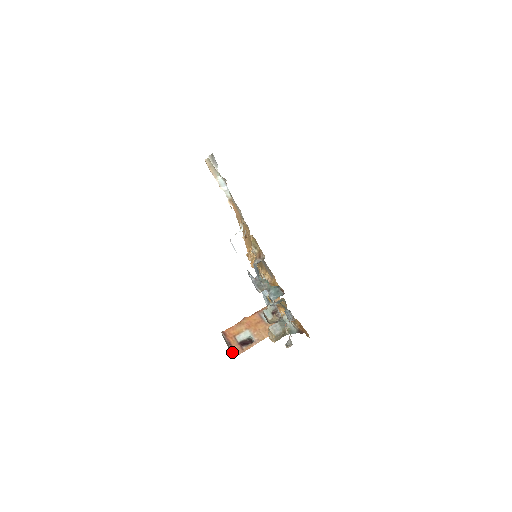
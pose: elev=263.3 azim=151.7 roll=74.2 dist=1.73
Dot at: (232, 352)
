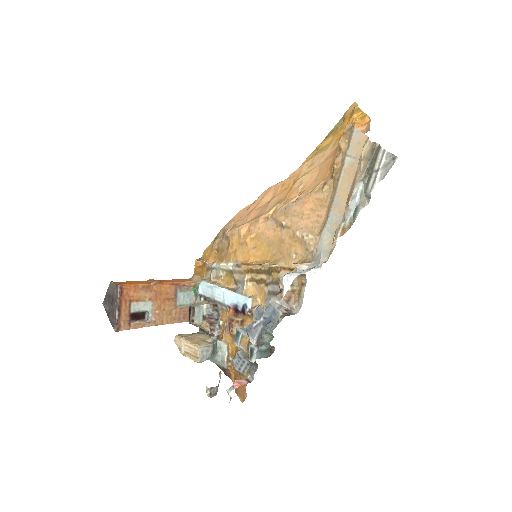
Dot at: (114, 321)
